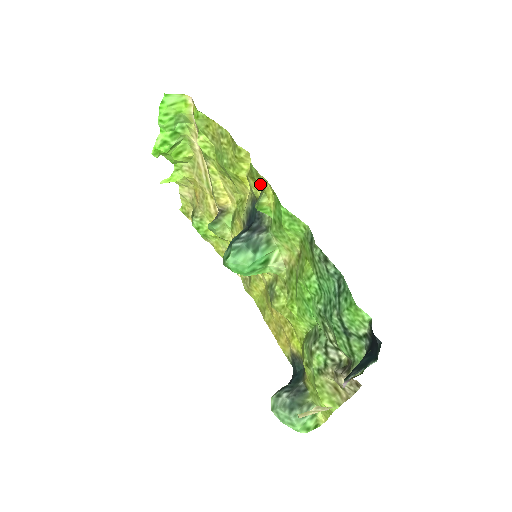
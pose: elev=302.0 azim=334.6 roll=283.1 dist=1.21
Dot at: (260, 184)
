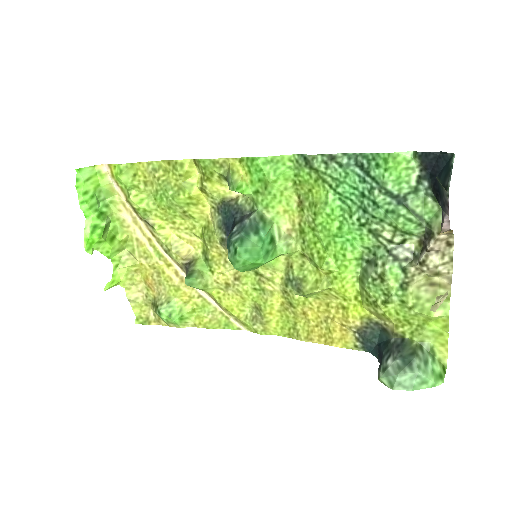
Dot at: (221, 170)
